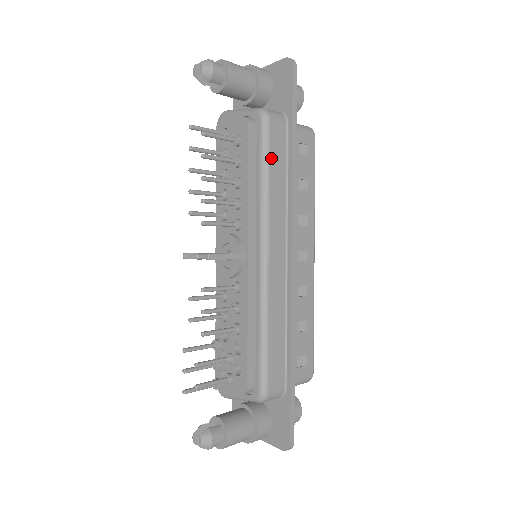
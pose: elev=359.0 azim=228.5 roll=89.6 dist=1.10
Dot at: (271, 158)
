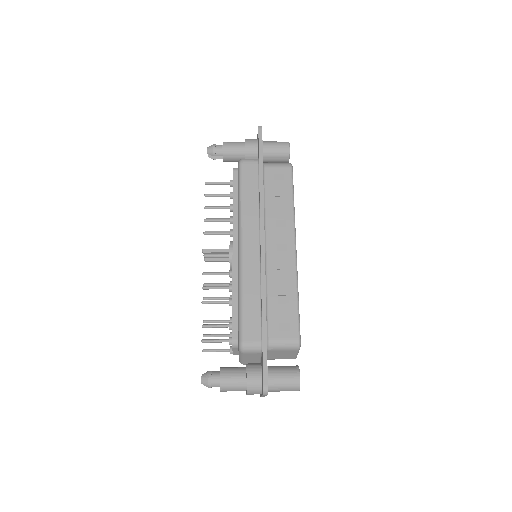
Dot at: (244, 185)
